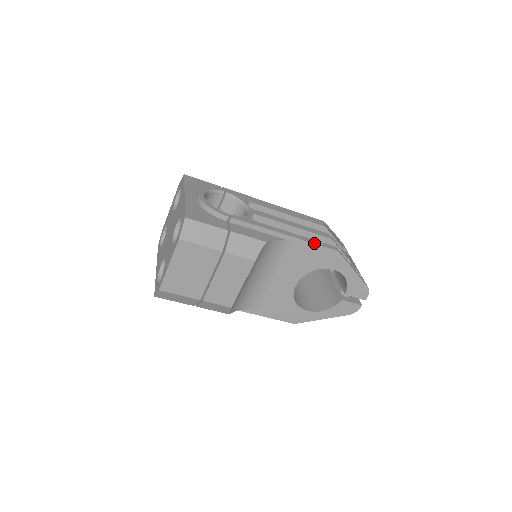
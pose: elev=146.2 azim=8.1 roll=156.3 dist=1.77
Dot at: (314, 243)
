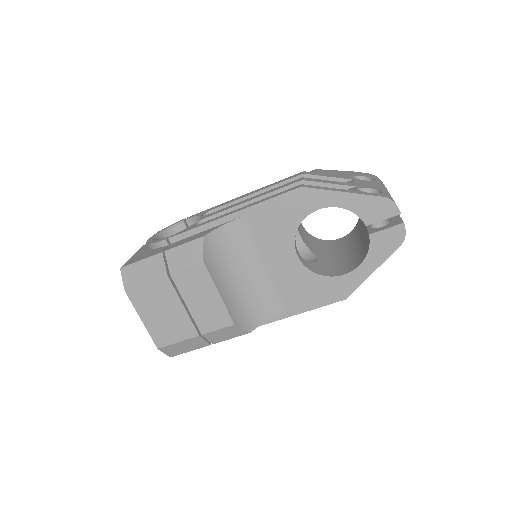
Dot at: (266, 200)
